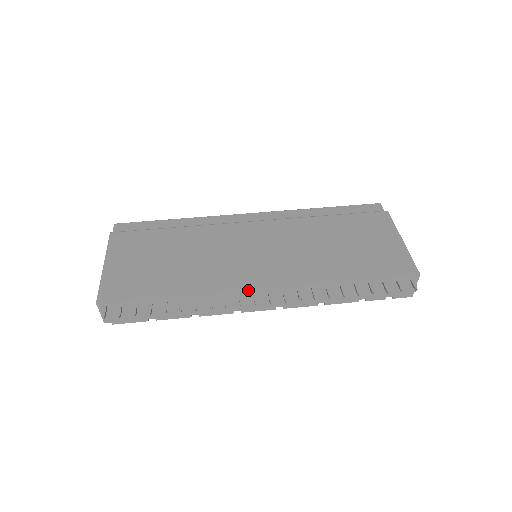
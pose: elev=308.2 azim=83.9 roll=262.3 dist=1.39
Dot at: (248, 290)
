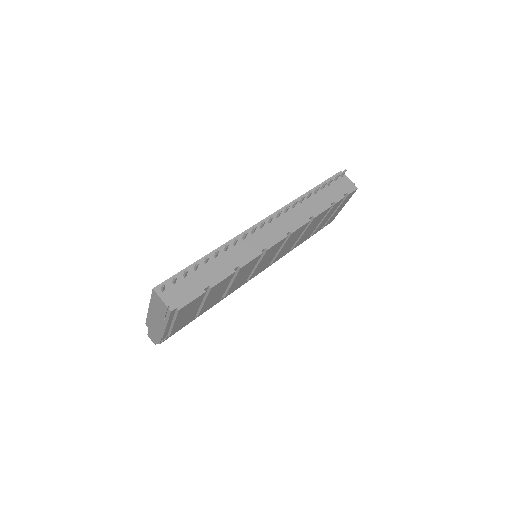
Dot at: occluded
